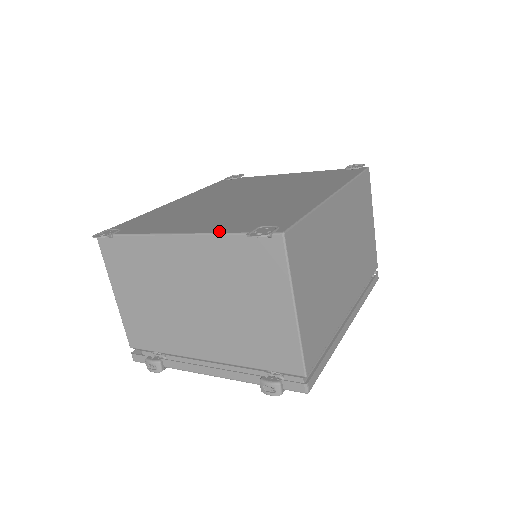
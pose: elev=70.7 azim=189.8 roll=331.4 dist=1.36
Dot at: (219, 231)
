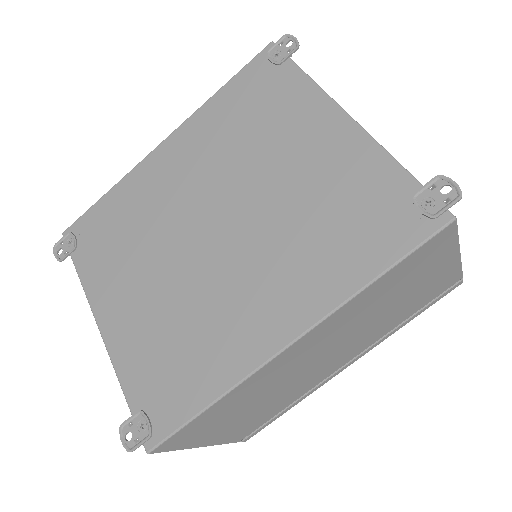
Dot at: (119, 370)
